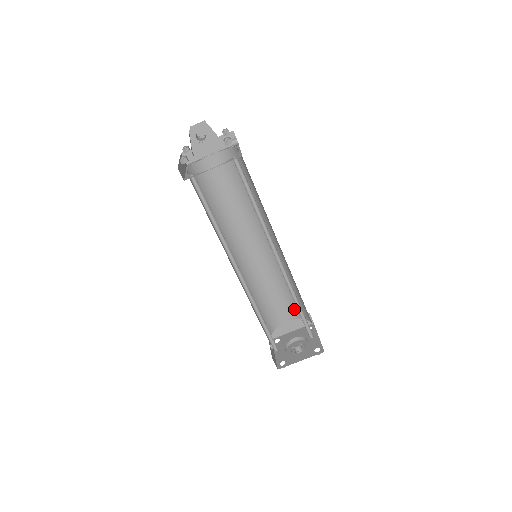
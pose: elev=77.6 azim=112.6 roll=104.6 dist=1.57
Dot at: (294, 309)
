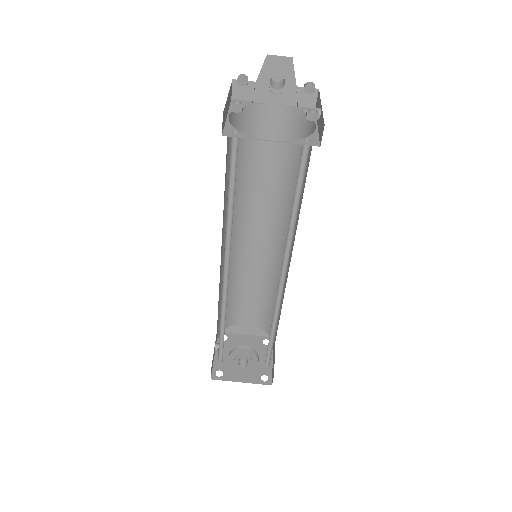
Dot at: (262, 317)
